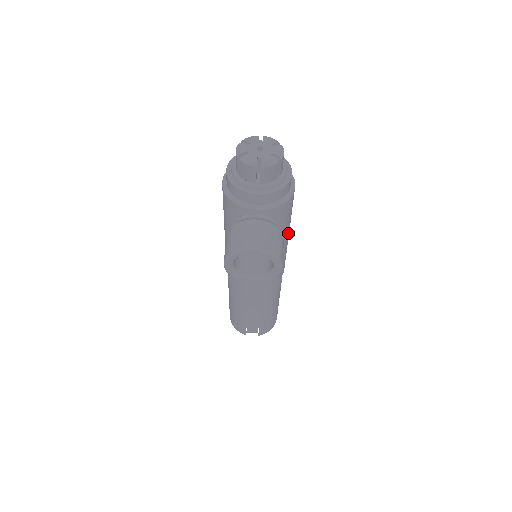
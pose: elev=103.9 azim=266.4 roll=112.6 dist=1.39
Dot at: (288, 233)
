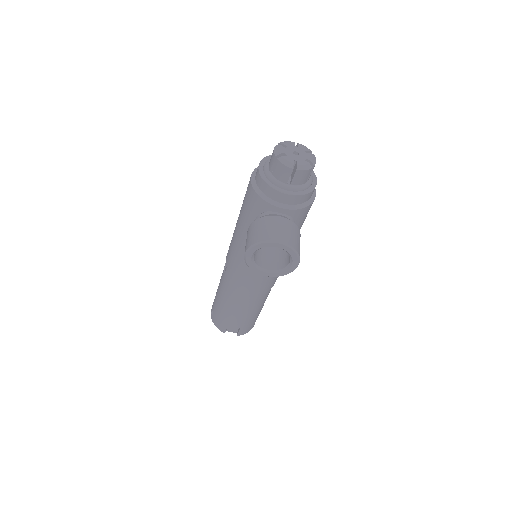
Dot at: occluded
